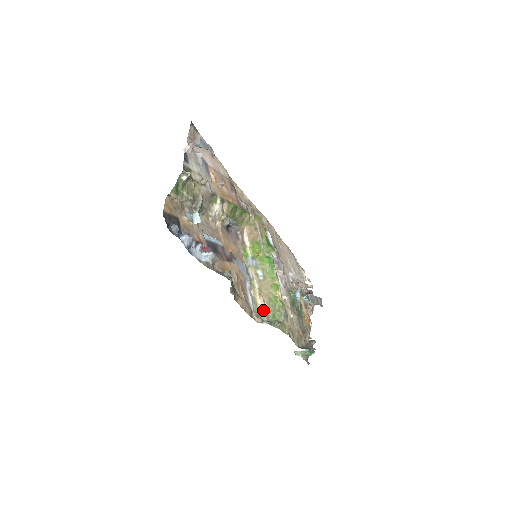
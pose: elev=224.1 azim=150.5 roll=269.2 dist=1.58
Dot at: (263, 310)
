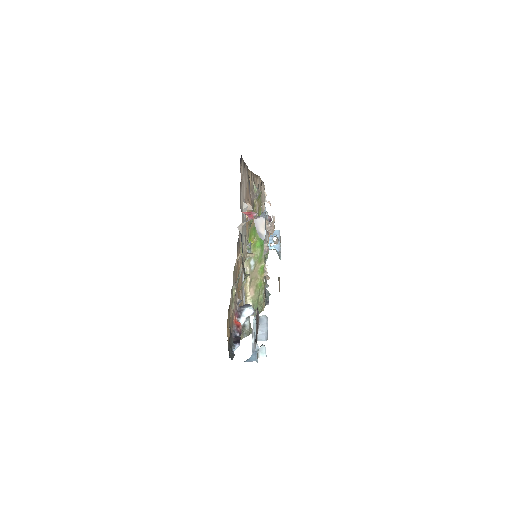
Dot at: (251, 301)
